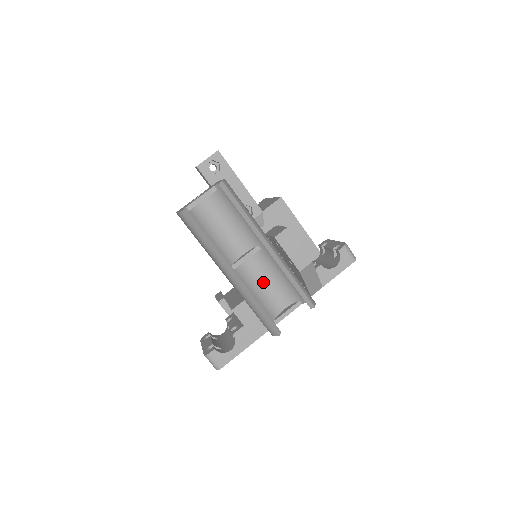
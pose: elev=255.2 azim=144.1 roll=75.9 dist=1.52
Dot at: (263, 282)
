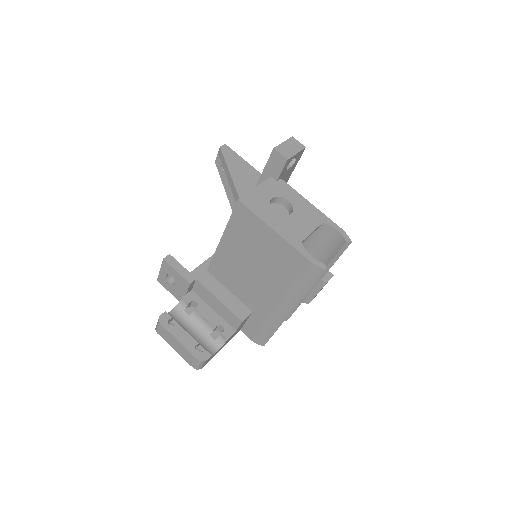
Dot at: occluded
